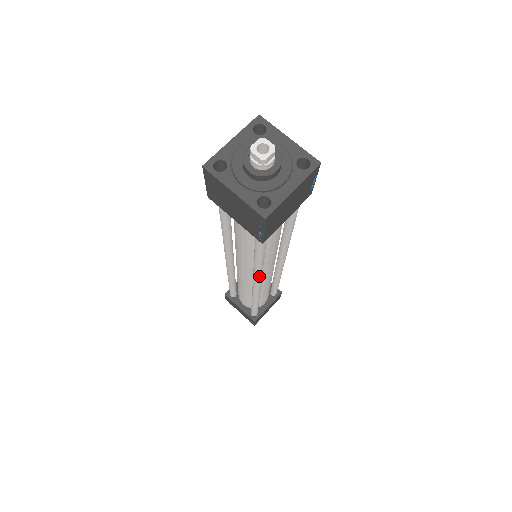
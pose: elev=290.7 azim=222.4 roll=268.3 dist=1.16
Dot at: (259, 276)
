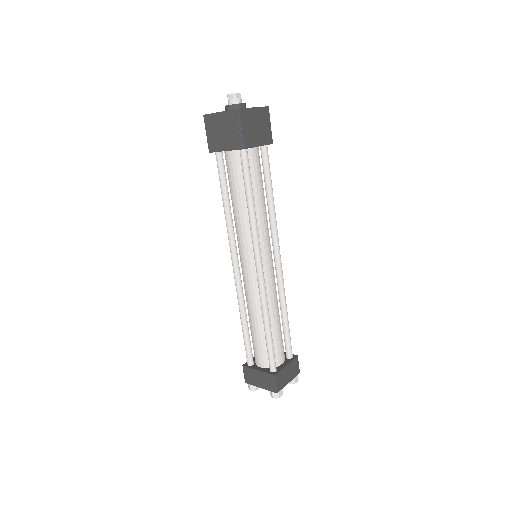
Dot at: (256, 238)
